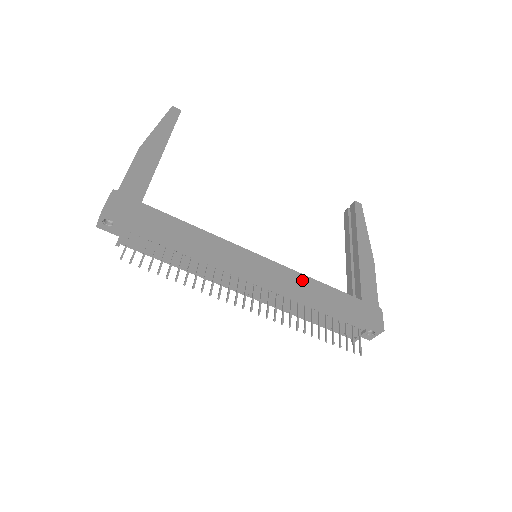
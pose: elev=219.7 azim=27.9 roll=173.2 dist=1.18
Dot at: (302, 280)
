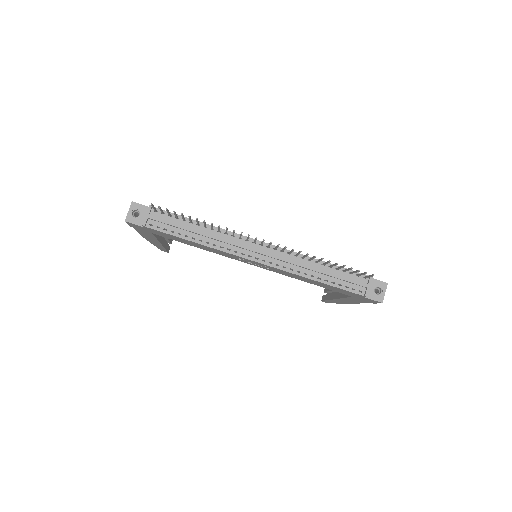
Dot at: occluded
